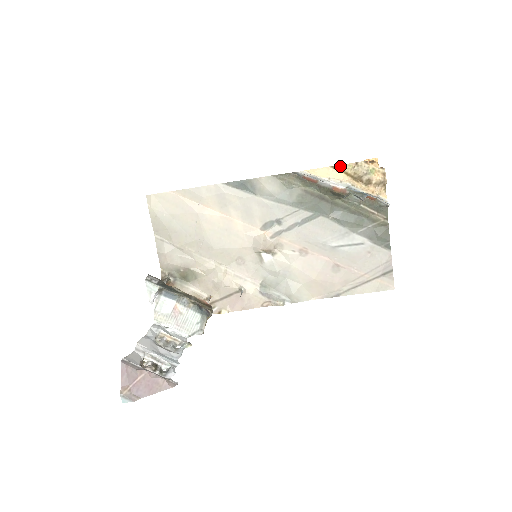
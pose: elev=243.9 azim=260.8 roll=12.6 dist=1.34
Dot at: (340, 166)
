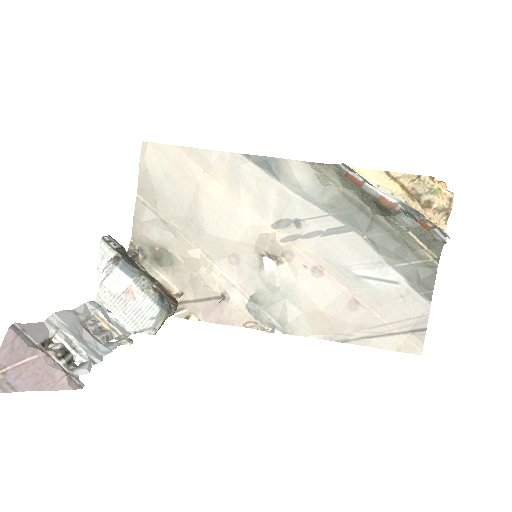
Dot at: (397, 174)
